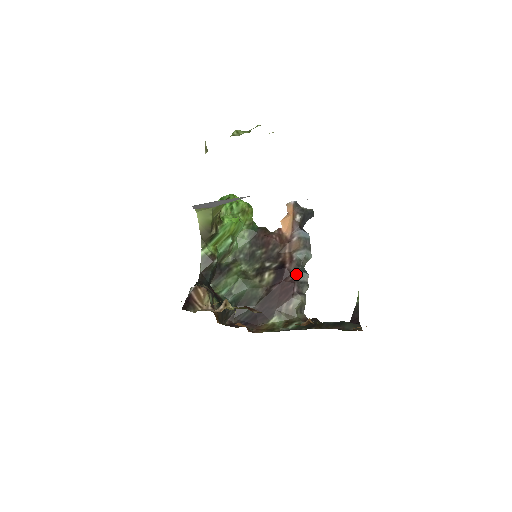
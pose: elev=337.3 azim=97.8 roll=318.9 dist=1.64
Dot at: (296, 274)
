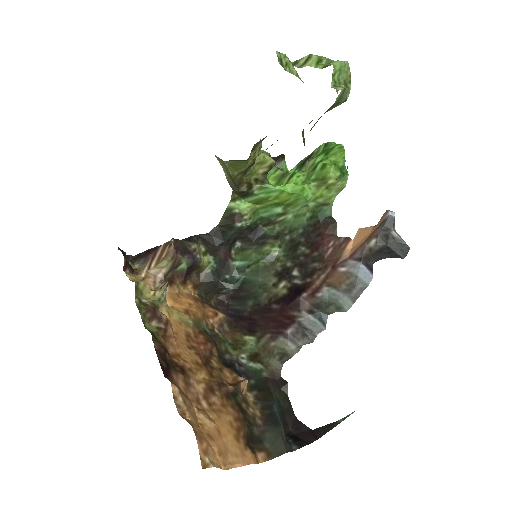
Dot at: (304, 314)
